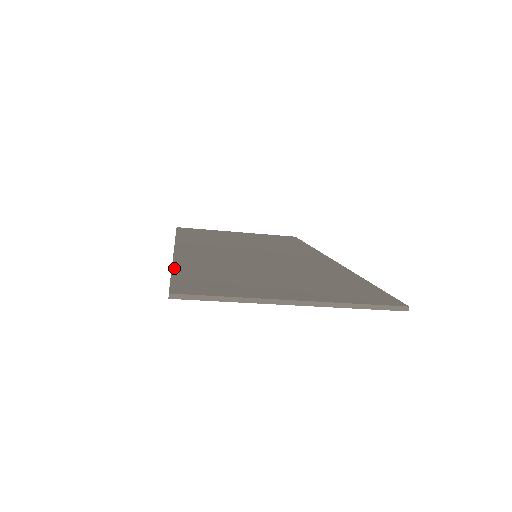
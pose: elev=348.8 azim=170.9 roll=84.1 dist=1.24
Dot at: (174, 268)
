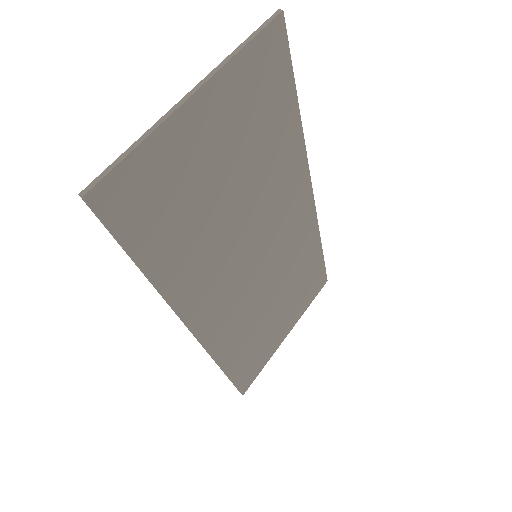
Dot at: (143, 270)
